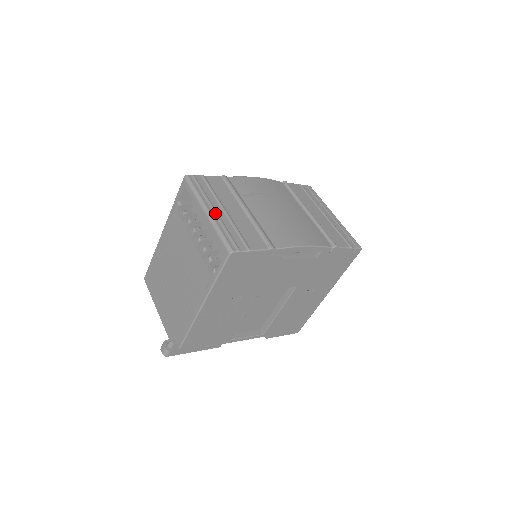
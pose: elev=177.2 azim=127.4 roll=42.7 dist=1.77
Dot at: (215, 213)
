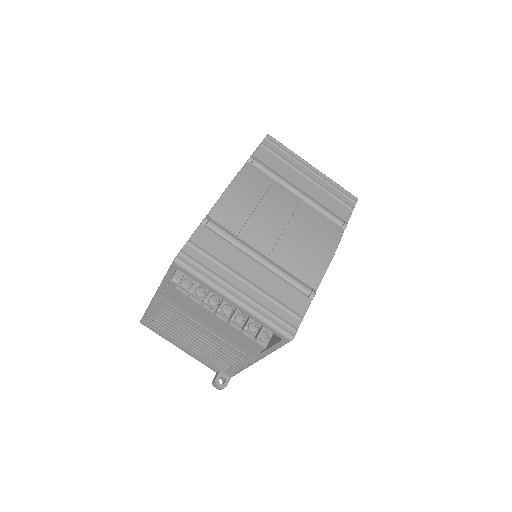
Dot at: (243, 296)
